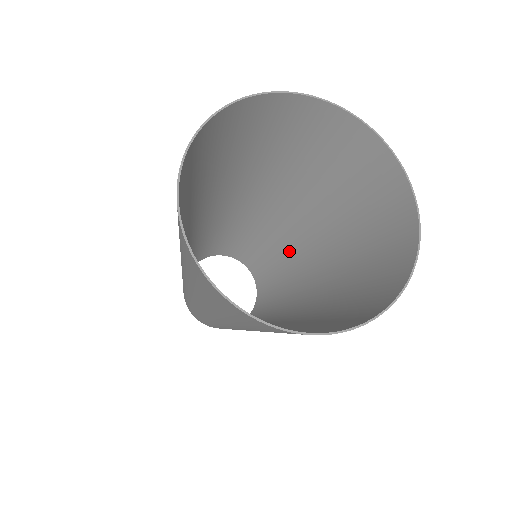
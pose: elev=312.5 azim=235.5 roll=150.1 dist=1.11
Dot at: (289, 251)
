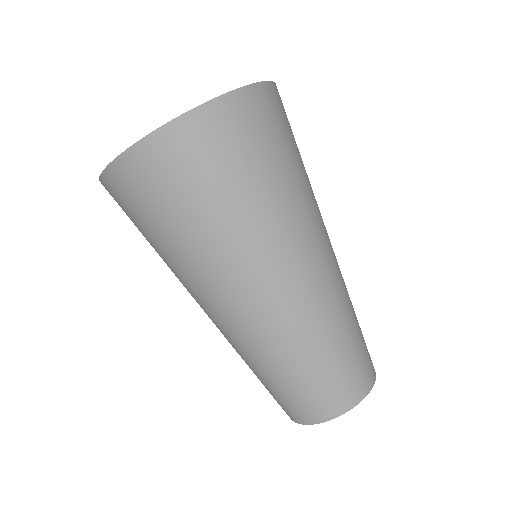
Dot at: occluded
